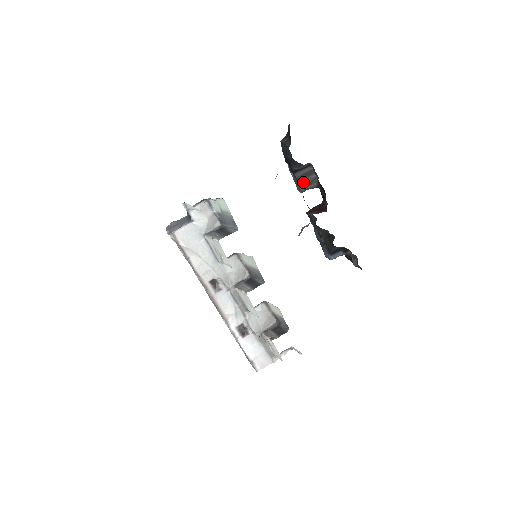
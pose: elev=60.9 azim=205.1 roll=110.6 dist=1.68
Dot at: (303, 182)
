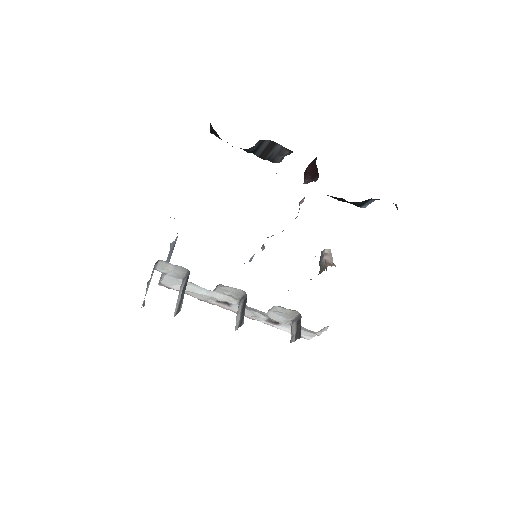
Dot at: (270, 157)
